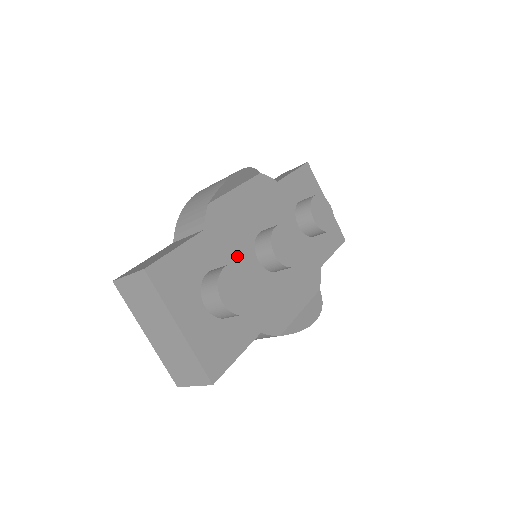
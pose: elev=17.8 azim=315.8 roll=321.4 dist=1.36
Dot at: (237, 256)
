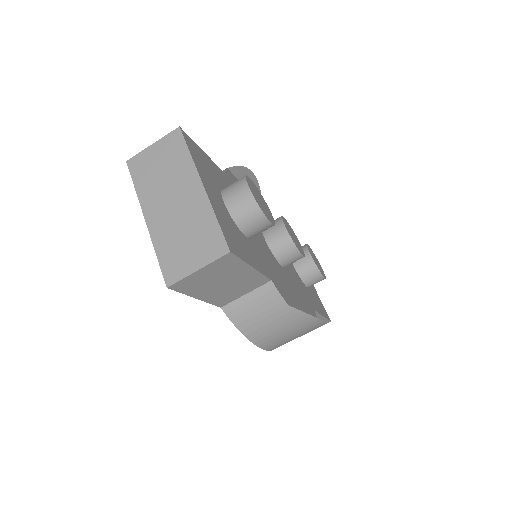
Dot at: occluded
